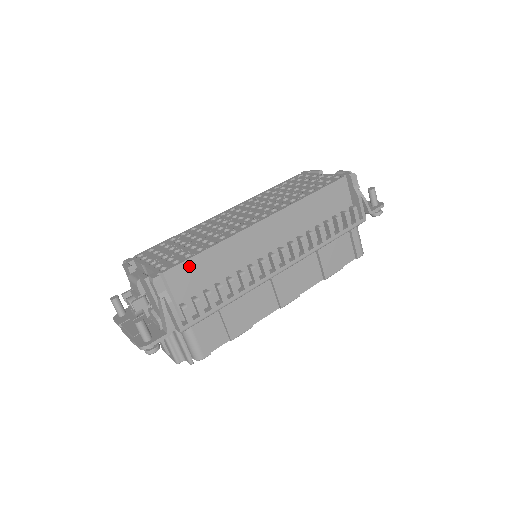
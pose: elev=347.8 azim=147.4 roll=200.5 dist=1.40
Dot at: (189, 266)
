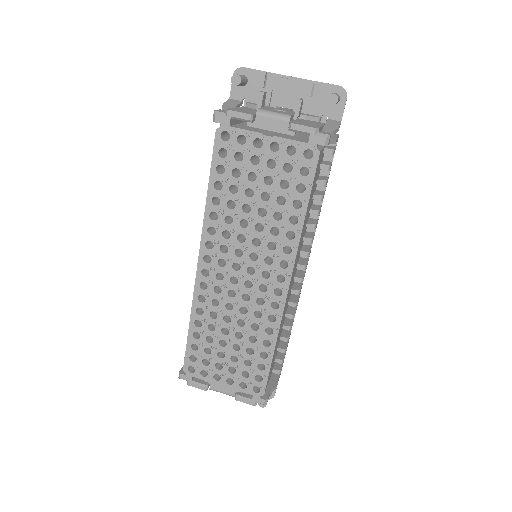
Dot at: (270, 370)
